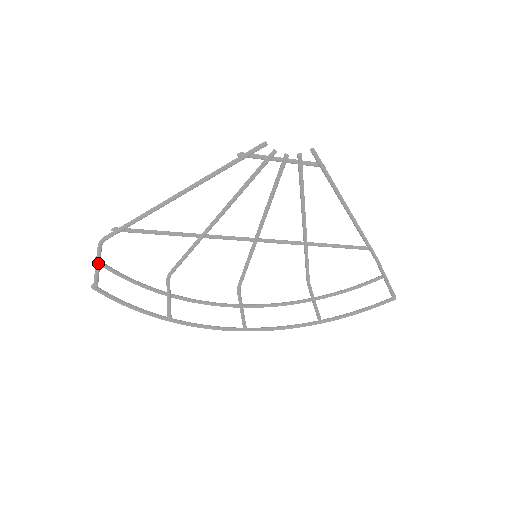
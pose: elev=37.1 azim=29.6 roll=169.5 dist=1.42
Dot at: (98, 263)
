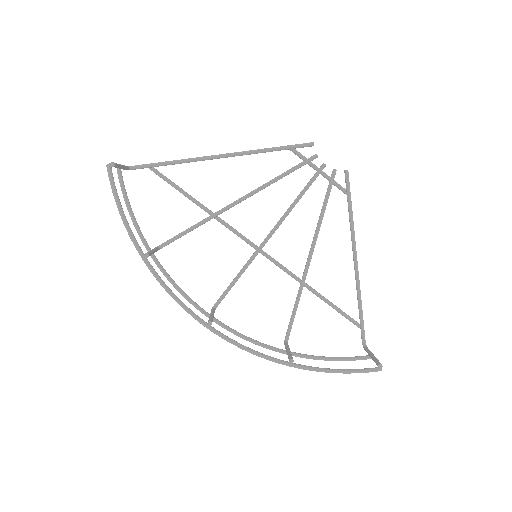
Dot at: (121, 165)
